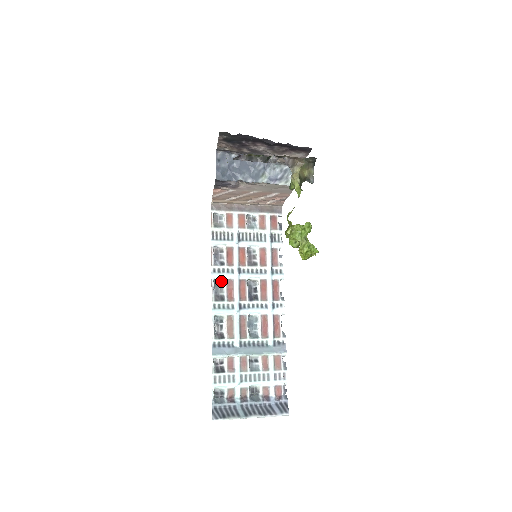
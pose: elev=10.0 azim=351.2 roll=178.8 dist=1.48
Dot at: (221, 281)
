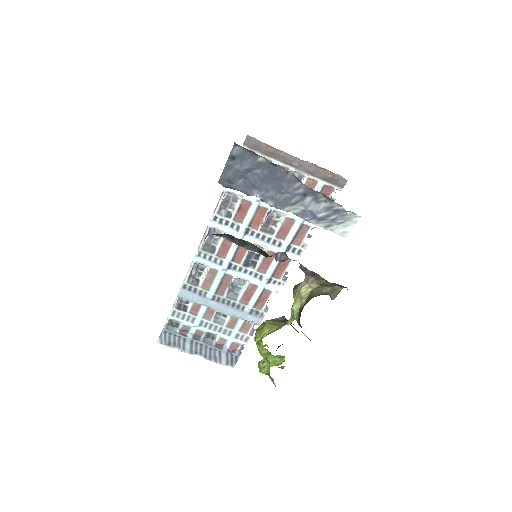
Dot at: (219, 232)
